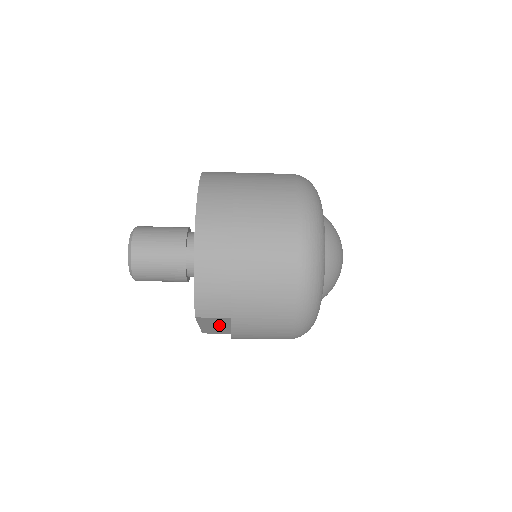
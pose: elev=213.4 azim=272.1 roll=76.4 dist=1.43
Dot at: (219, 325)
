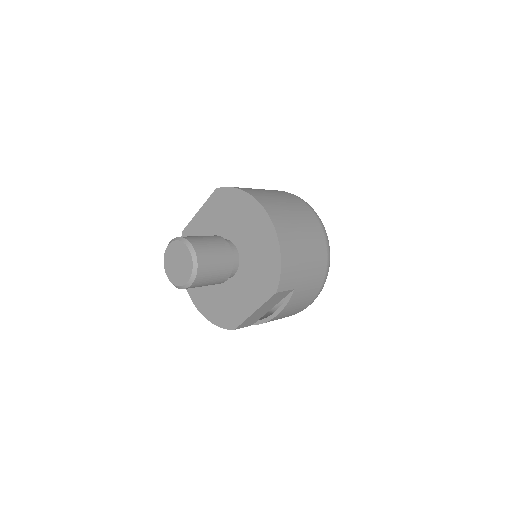
Dot at: (268, 307)
